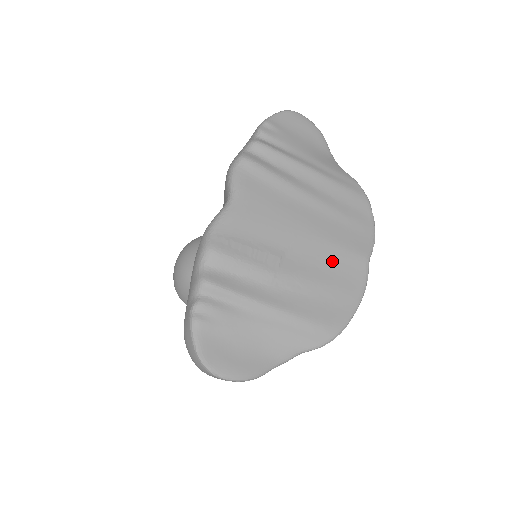
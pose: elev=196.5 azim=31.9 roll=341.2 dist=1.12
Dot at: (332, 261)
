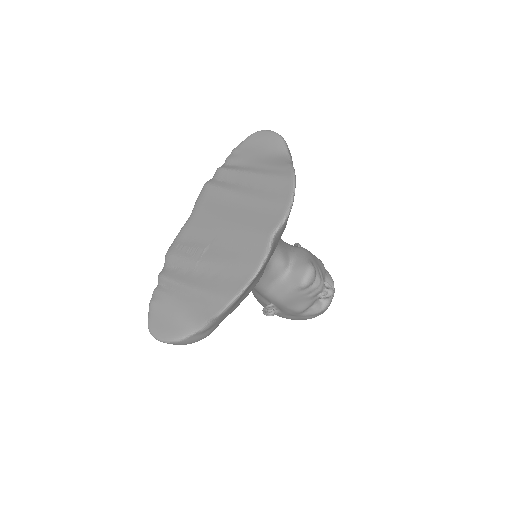
Dot at: (241, 243)
